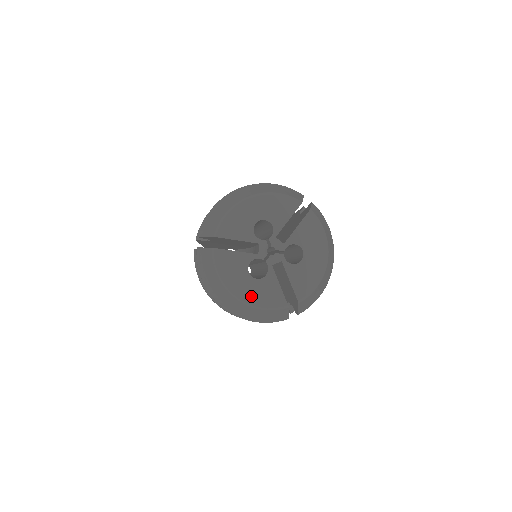
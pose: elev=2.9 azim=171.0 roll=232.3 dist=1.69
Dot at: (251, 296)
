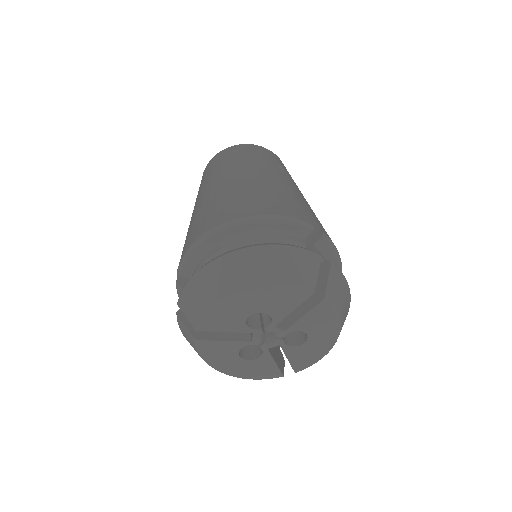
Dot at: (241, 372)
